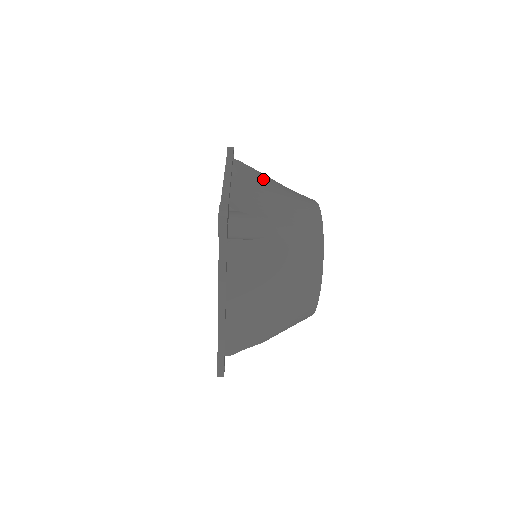
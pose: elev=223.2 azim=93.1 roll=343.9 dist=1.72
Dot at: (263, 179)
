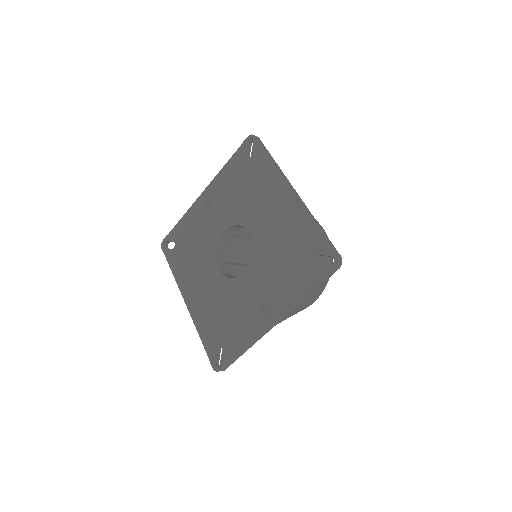
Dot at: occluded
